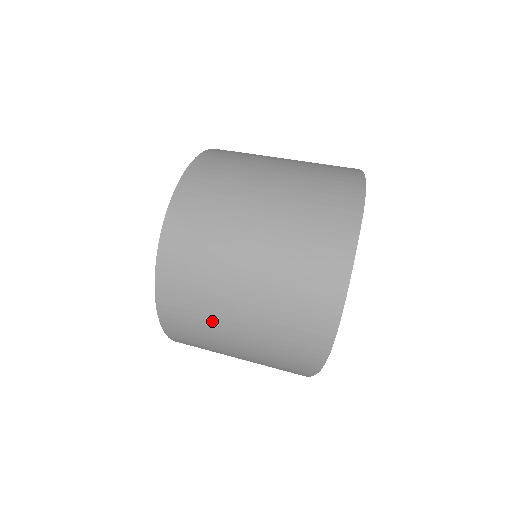
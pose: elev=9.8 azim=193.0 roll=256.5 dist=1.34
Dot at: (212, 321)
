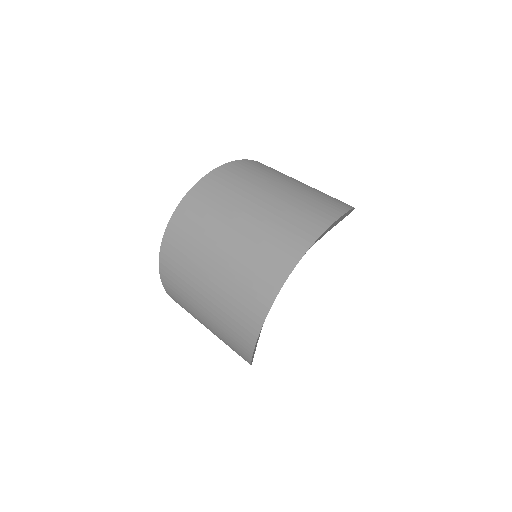
Dot at: (188, 288)
